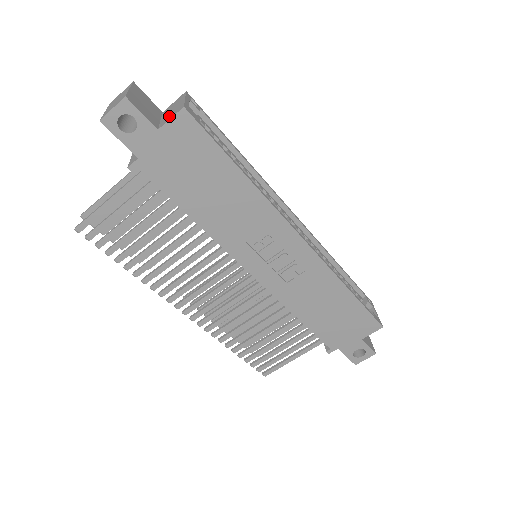
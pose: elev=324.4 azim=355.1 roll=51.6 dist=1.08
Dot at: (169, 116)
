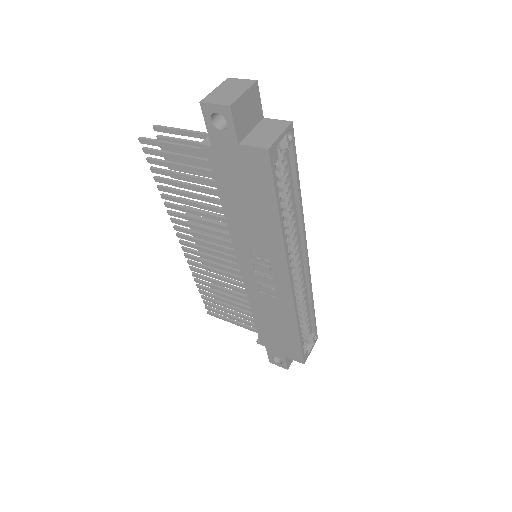
Dot at: (256, 140)
